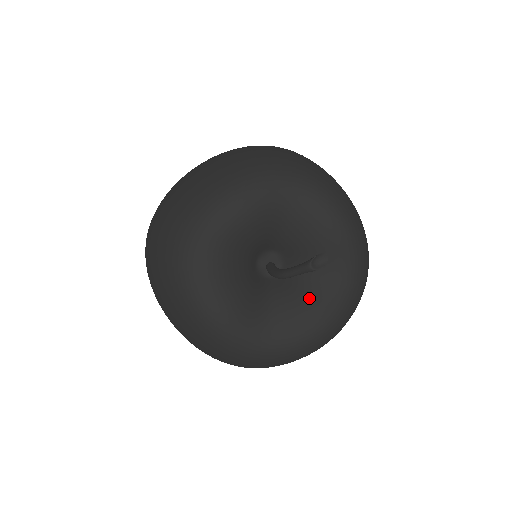
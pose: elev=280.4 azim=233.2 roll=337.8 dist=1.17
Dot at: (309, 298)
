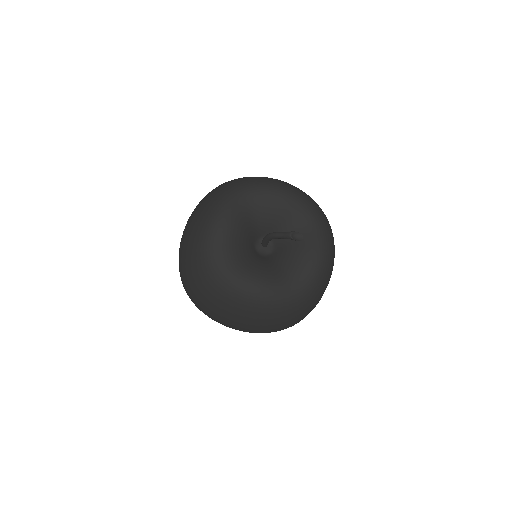
Dot at: (267, 270)
